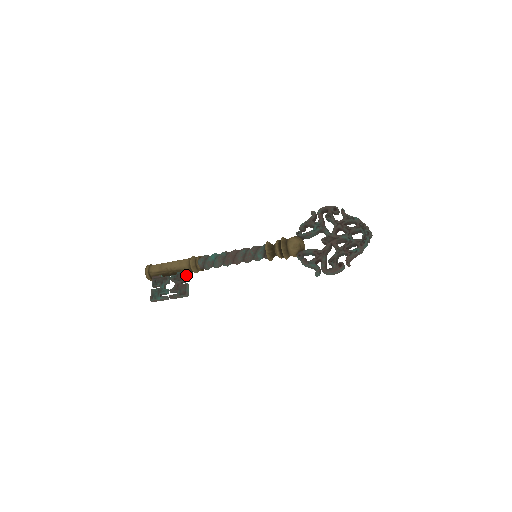
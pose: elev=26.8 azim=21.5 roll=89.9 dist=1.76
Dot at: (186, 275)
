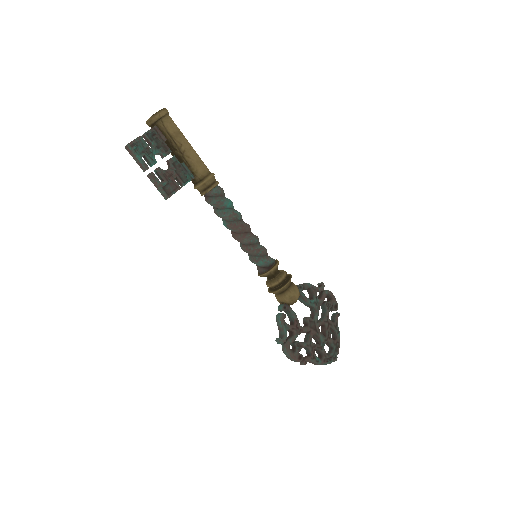
Dot at: (188, 179)
